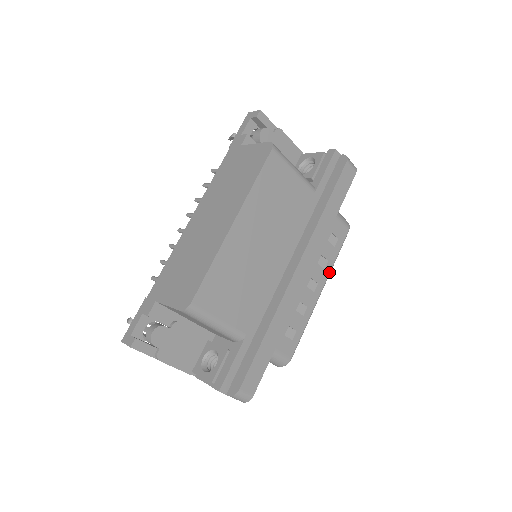
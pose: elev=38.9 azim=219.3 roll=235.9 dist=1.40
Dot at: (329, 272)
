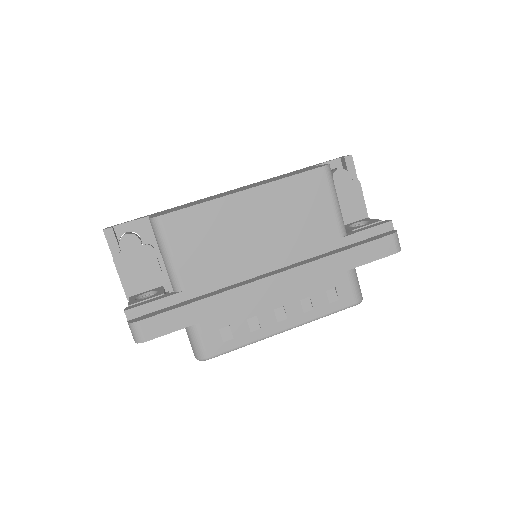
Dot at: (307, 320)
